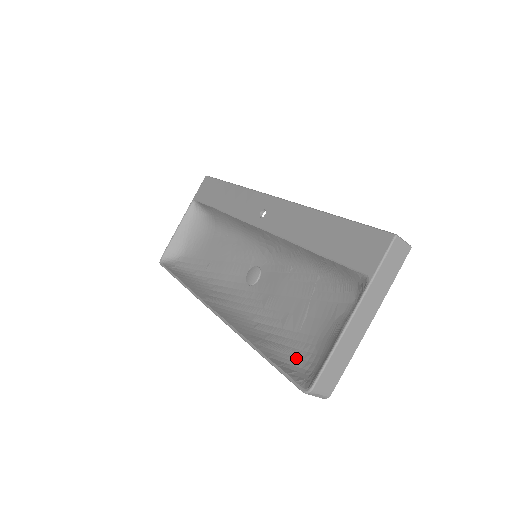
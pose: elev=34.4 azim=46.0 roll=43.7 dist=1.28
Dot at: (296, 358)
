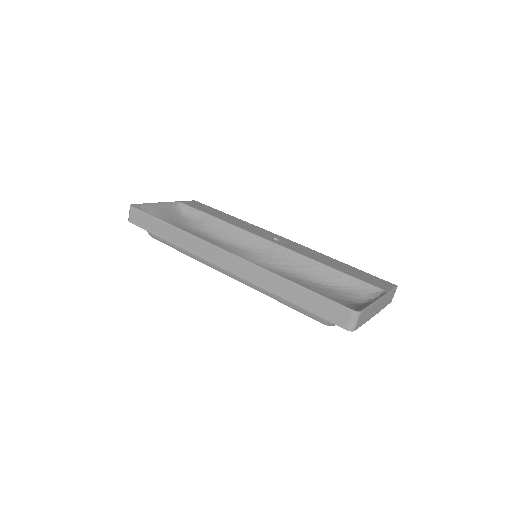
Dot at: occluded
